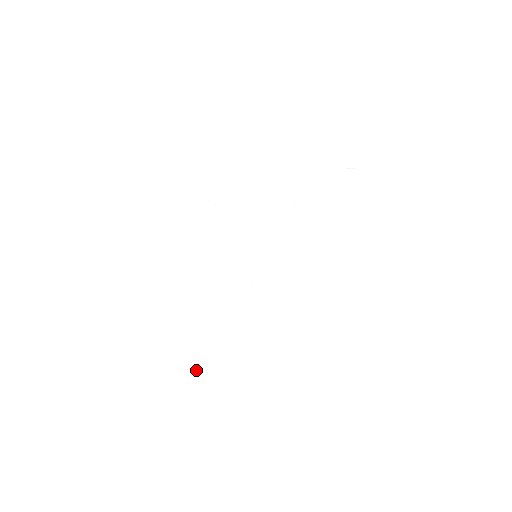
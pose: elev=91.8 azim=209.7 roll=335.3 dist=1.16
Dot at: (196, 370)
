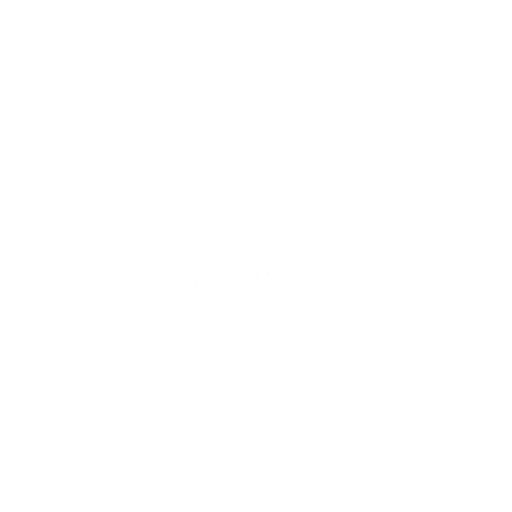
Dot at: (208, 342)
